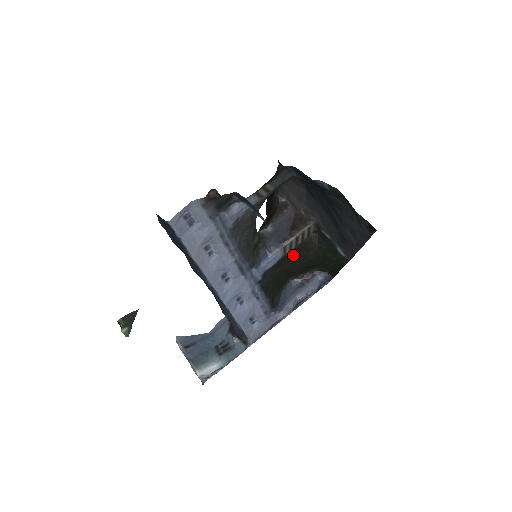
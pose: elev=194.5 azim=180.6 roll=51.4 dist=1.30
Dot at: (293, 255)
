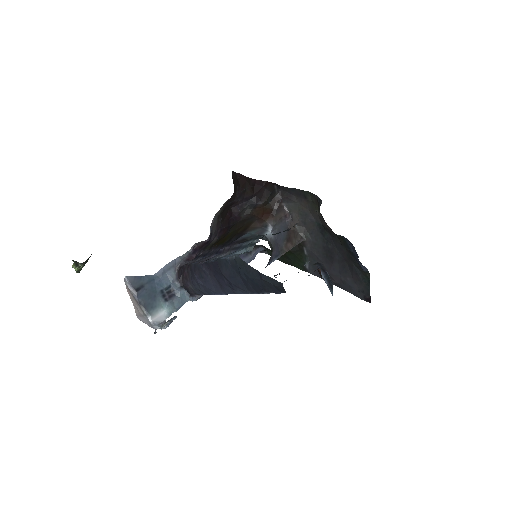
Dot at: occluded
